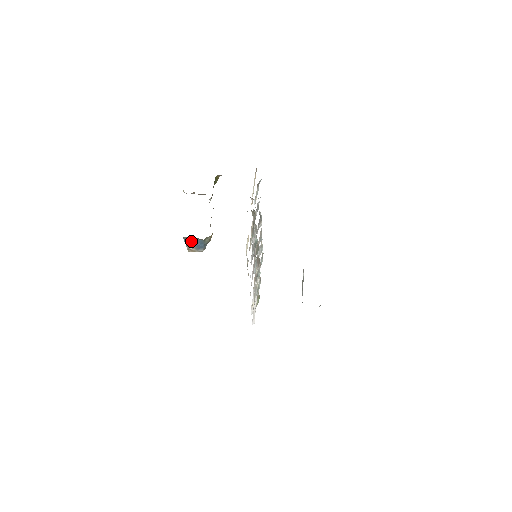
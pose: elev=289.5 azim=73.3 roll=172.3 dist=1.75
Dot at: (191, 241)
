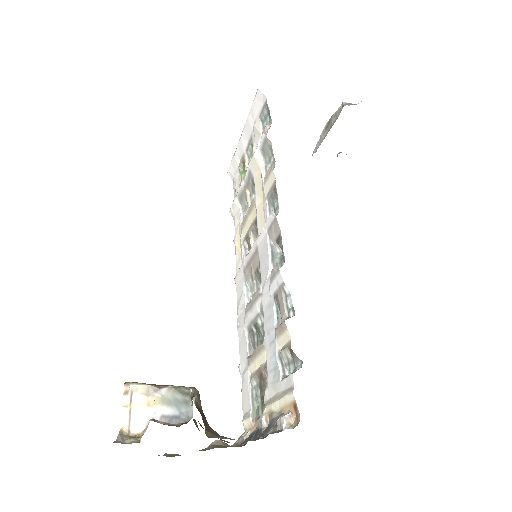
Dot at: occluded
